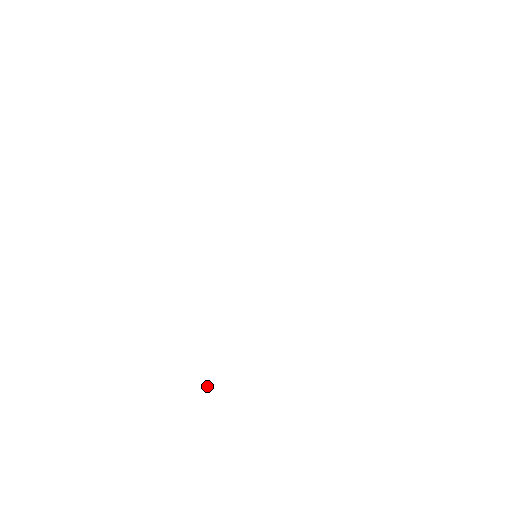
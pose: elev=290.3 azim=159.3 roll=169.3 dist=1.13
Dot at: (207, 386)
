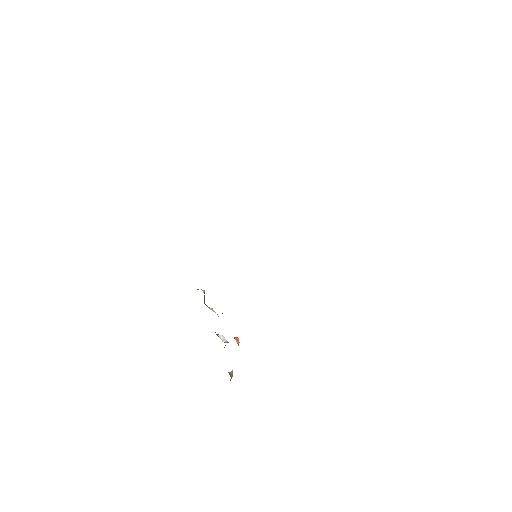
Dot at: occluded
